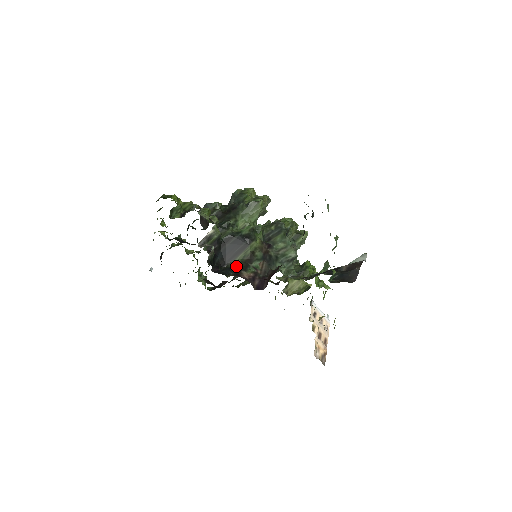
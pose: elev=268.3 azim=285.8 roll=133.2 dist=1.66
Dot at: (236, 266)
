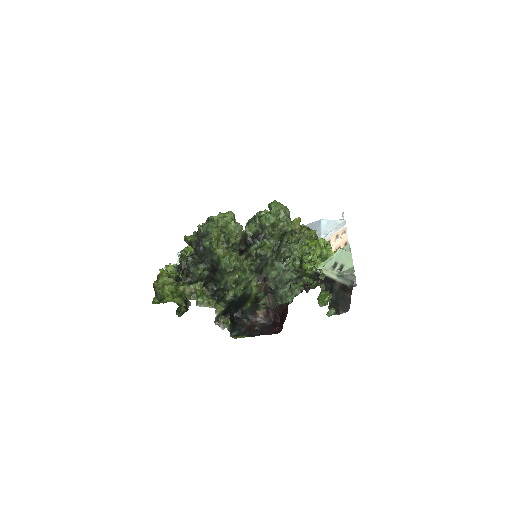
Dot at: (249, 308)
